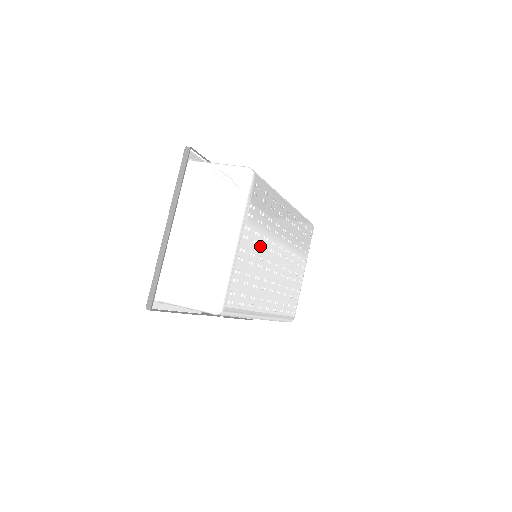
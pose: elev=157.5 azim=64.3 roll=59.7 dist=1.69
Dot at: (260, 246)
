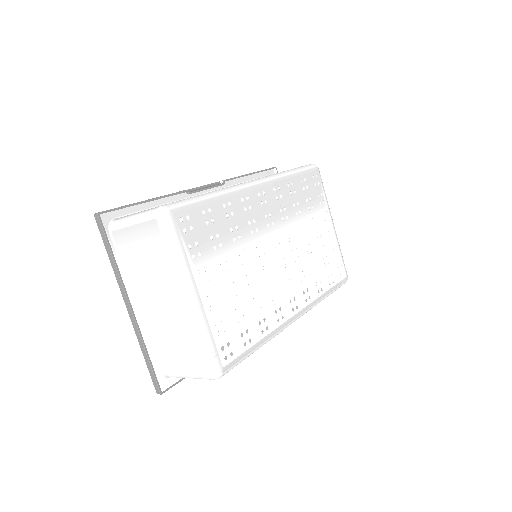
Dot at: (237, 267)
